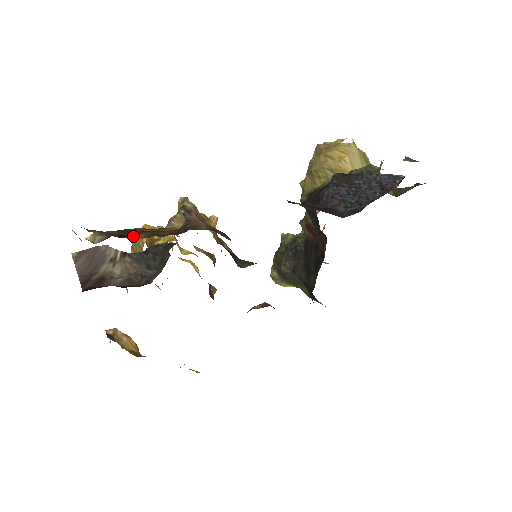
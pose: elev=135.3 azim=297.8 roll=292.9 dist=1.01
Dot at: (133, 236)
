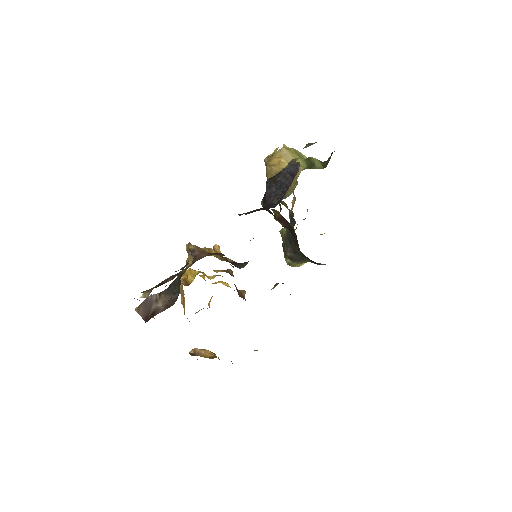
Dot at: (165, 282)
